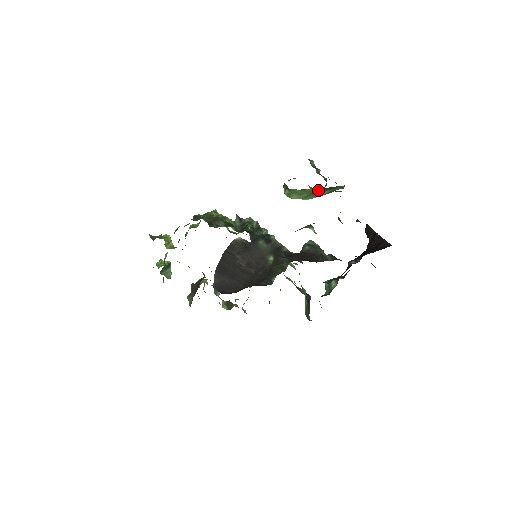
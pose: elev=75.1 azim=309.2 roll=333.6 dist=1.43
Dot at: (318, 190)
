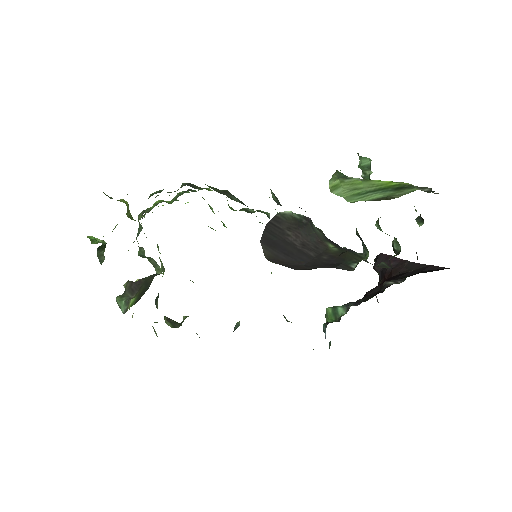
Dot at: (384, 187)
